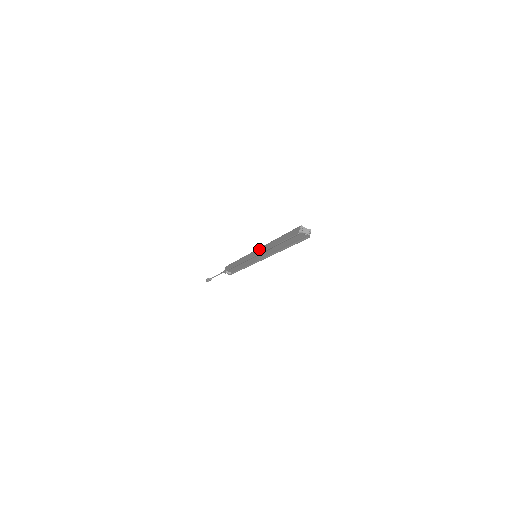
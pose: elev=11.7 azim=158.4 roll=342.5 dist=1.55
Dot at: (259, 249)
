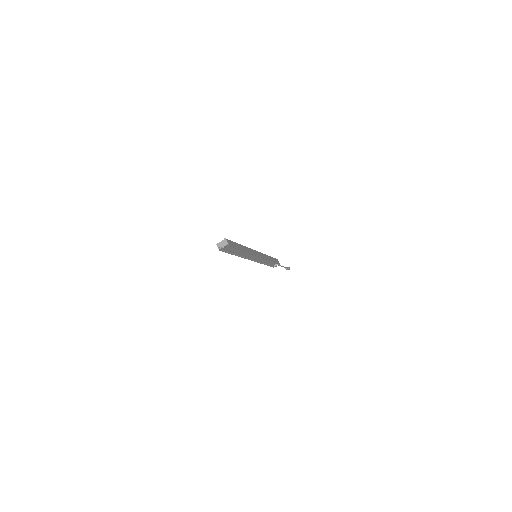
Dot at: occluded
